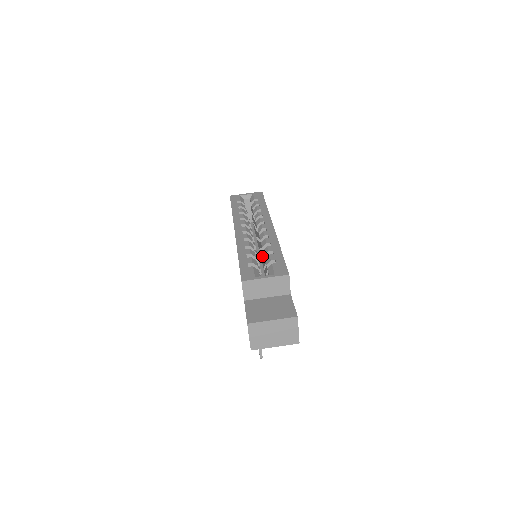
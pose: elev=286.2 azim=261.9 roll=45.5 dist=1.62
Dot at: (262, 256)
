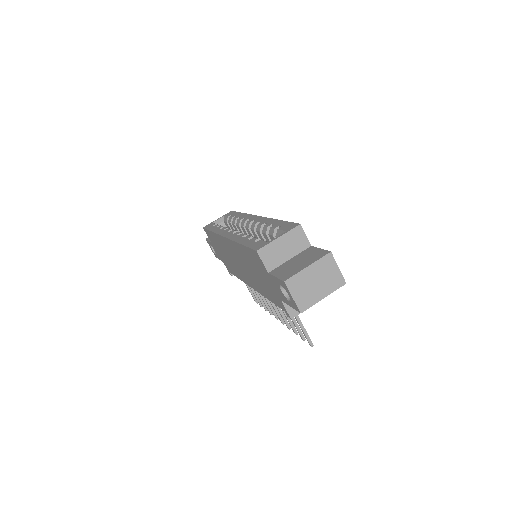
Dot at: occluded
